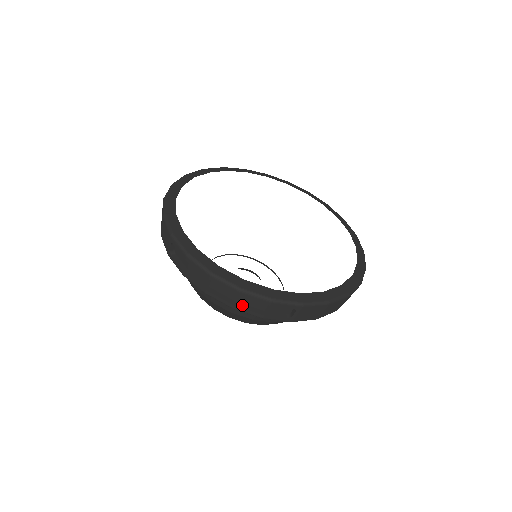
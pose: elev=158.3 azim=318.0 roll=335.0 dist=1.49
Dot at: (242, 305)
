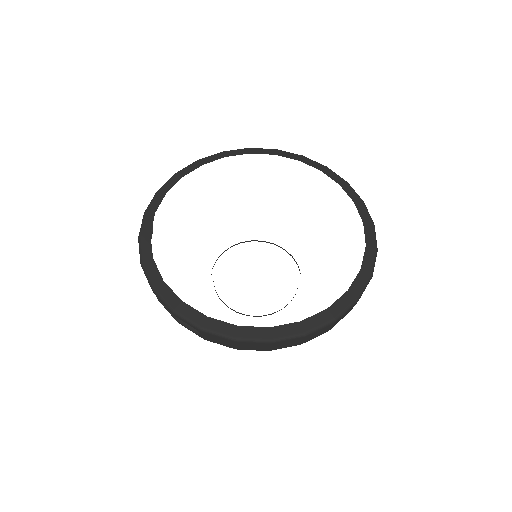
Dot at: occluded
